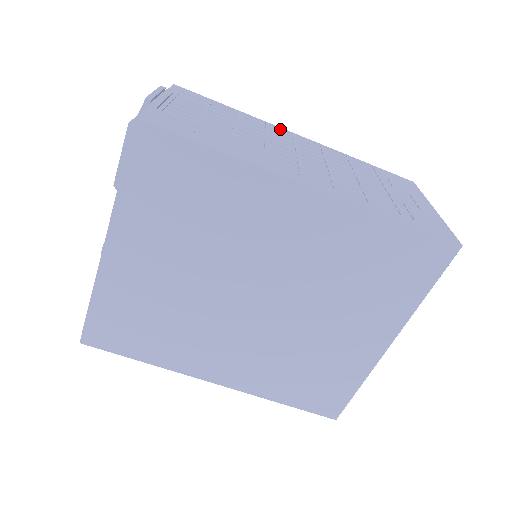
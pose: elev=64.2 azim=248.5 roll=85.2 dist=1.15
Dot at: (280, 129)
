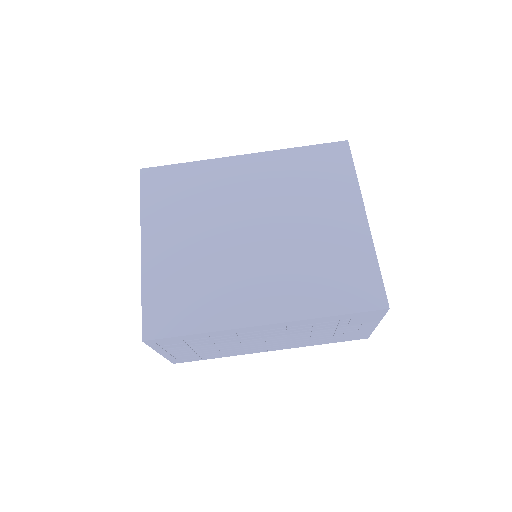
Dot at: occluded
